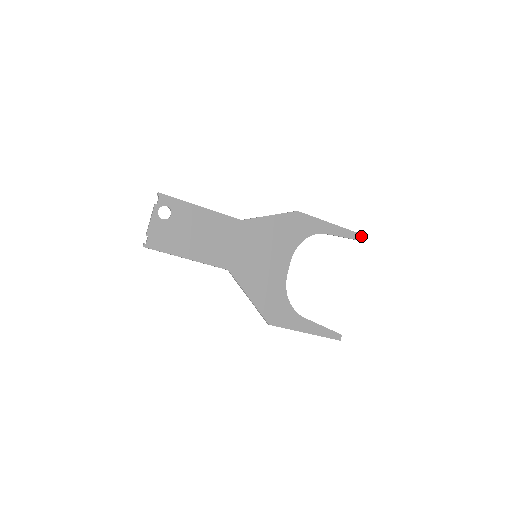
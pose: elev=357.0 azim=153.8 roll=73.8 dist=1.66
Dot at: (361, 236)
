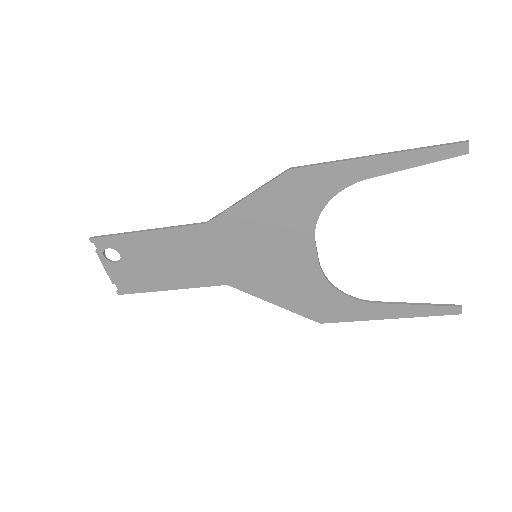
Dot at: (456, 147)
